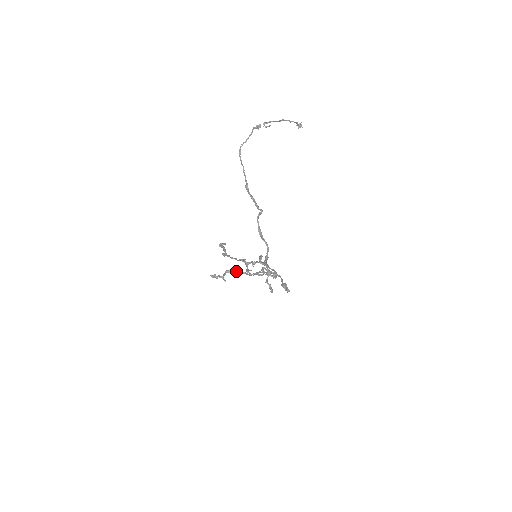
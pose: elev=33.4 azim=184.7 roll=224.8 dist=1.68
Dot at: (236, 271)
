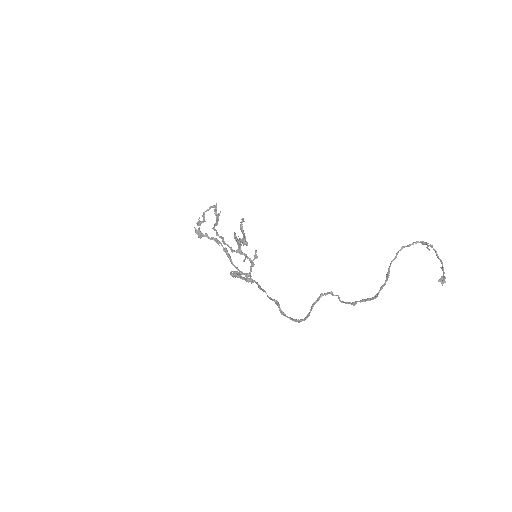
Dot at: (223, 247)
